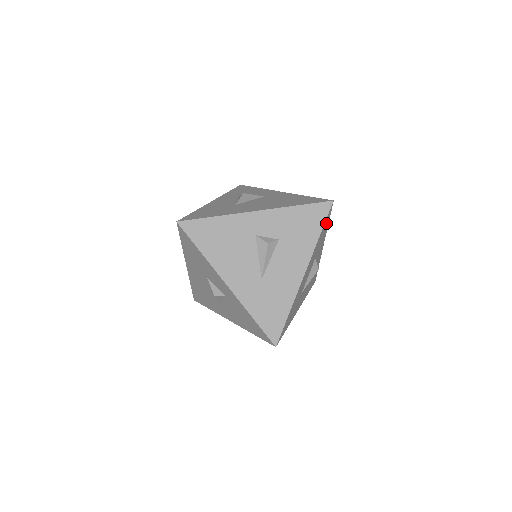
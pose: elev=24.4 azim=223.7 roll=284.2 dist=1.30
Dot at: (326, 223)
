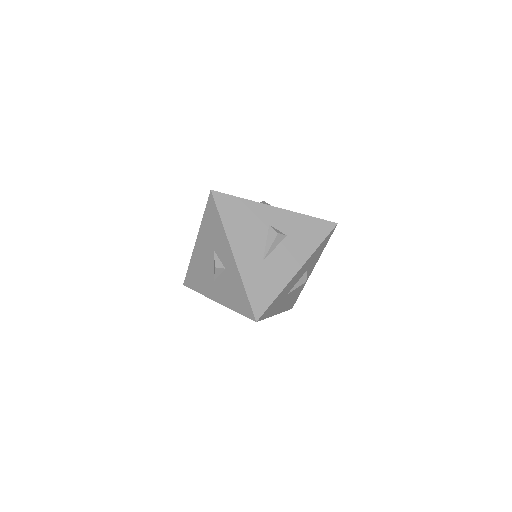
Dot at: (326, 241)
